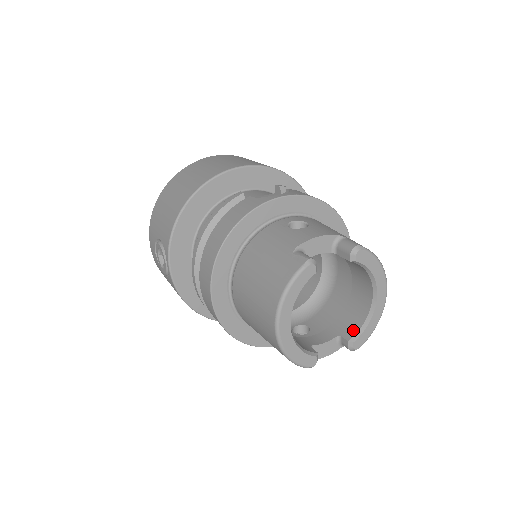
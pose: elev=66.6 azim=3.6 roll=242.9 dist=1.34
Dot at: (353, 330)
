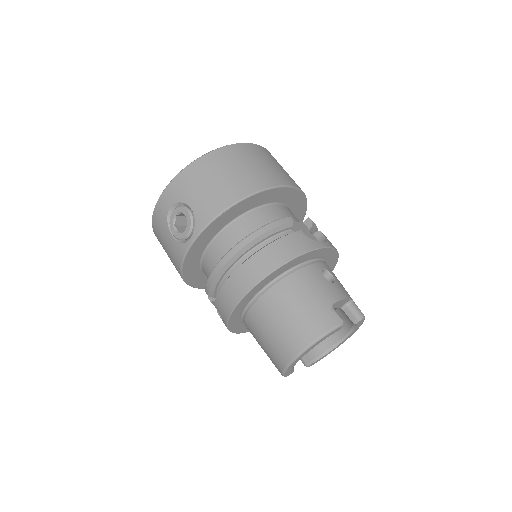
Dot at: (314, 354)
